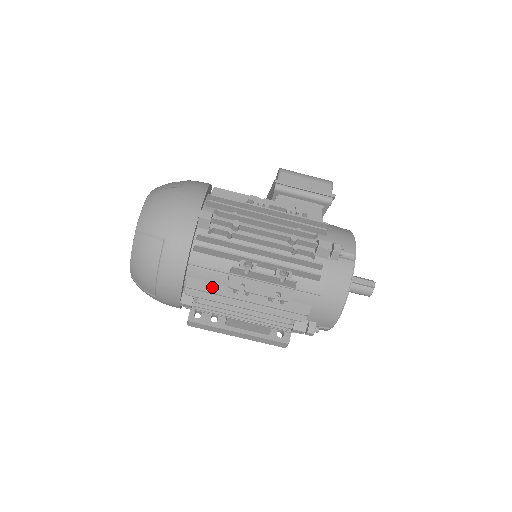
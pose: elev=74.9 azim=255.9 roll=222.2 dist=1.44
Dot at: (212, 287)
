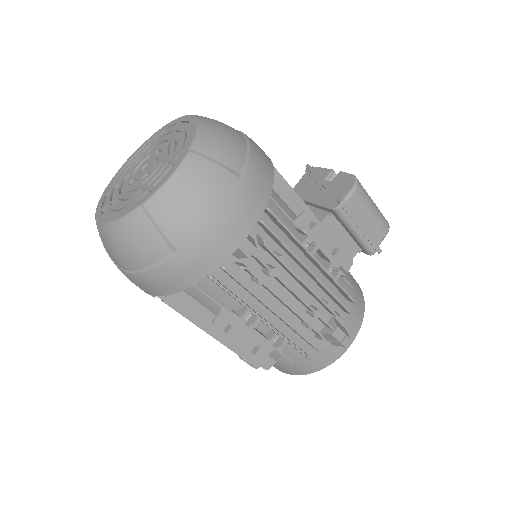
Dot at: (194, 308)
